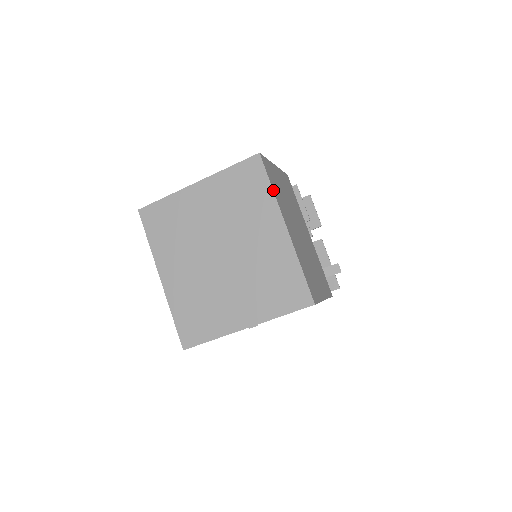
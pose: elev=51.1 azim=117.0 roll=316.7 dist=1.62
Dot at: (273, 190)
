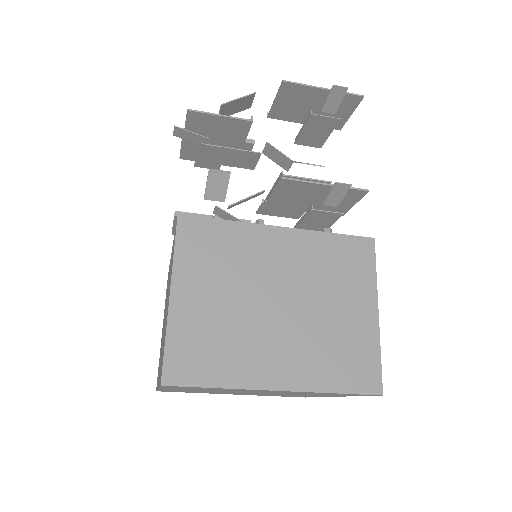
Dot at: occluded
